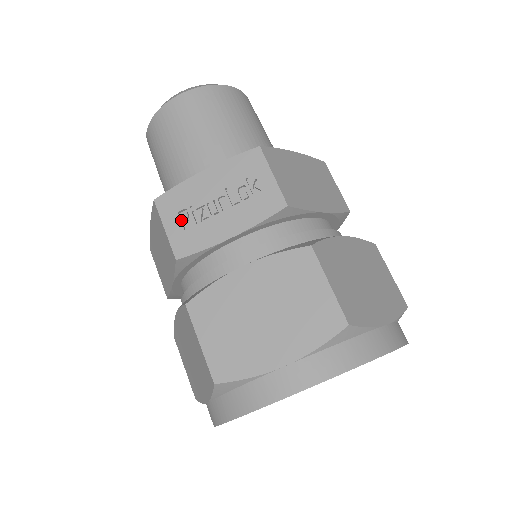
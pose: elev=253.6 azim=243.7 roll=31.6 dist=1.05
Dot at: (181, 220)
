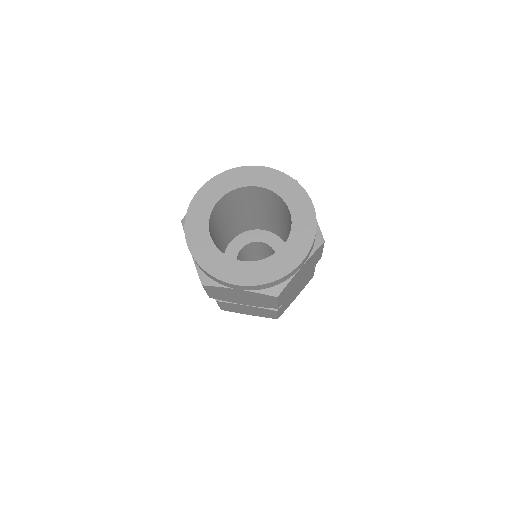
Dot at: occluded
